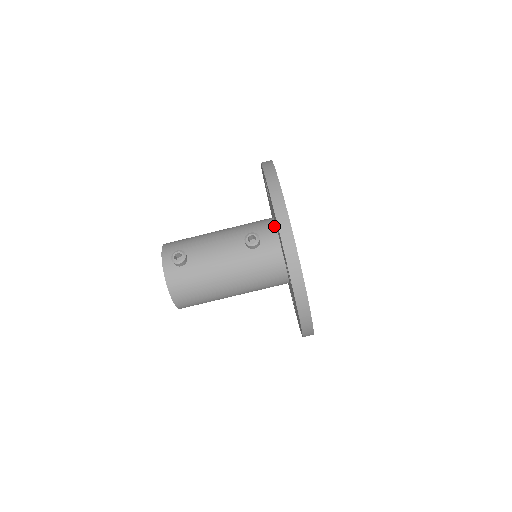
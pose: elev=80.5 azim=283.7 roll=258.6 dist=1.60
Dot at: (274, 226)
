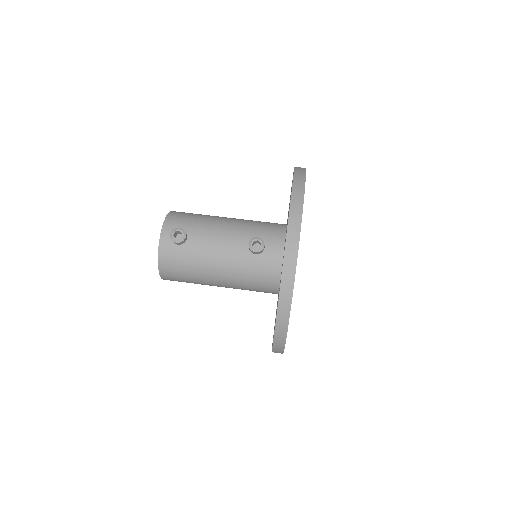
Dot at: (283, 238)
